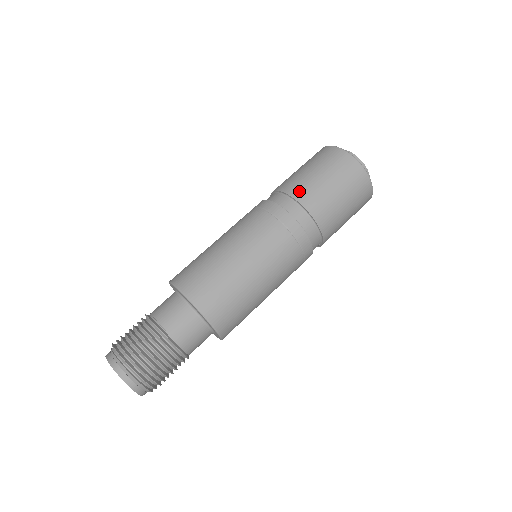
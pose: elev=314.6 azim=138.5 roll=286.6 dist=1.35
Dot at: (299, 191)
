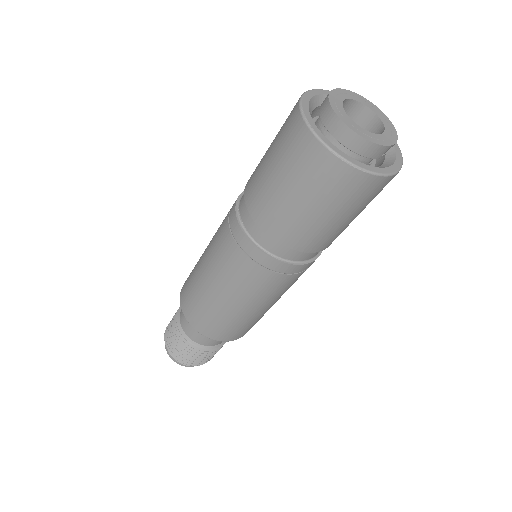
Dot at: (250, 180)
